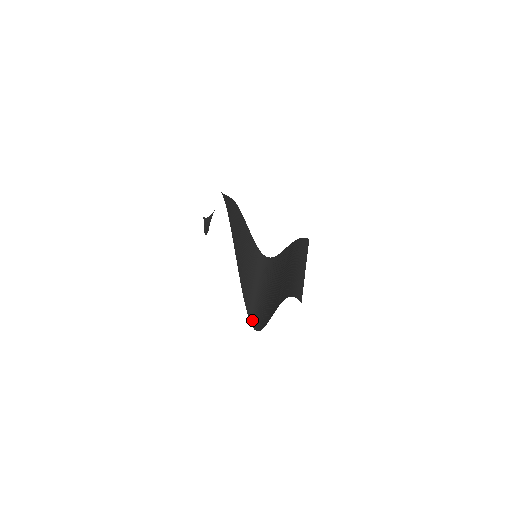
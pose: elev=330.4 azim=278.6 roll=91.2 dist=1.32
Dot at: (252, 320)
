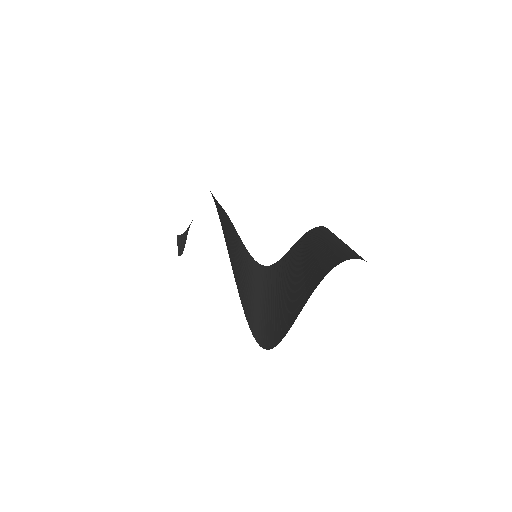
Dot at: (258, 338)
